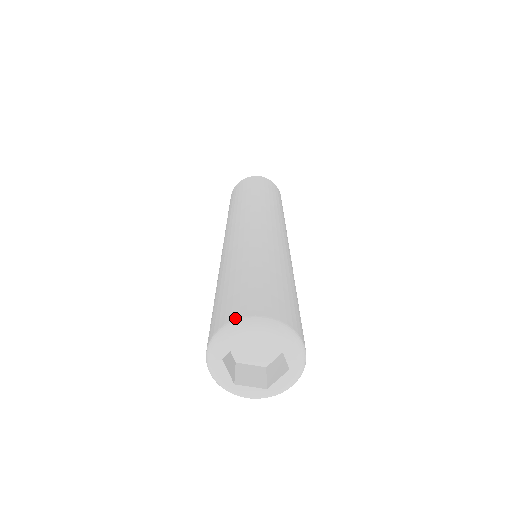
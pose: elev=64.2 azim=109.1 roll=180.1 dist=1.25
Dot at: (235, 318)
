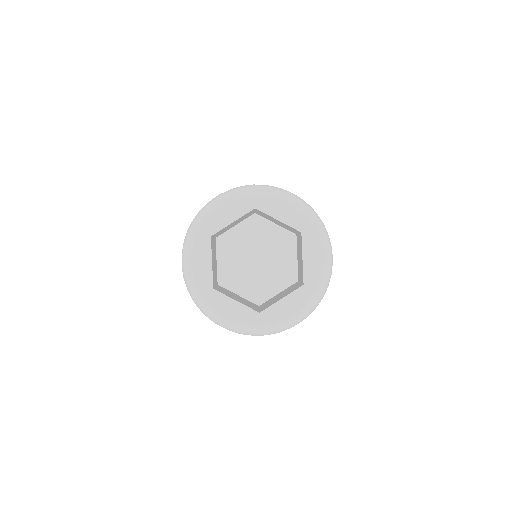
Dot at: (248, 185)
